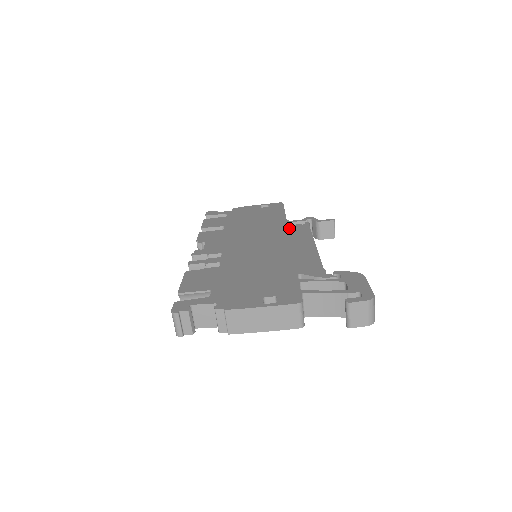
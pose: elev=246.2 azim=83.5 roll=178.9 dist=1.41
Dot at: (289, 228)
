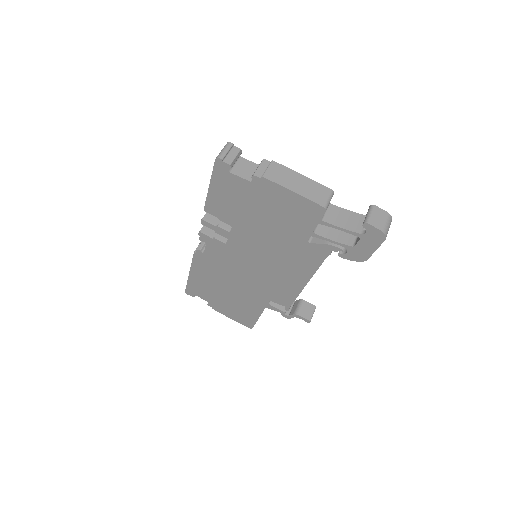
Dot at: occluded
